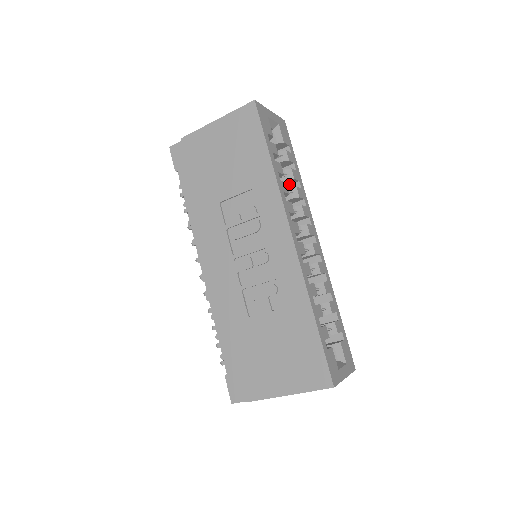
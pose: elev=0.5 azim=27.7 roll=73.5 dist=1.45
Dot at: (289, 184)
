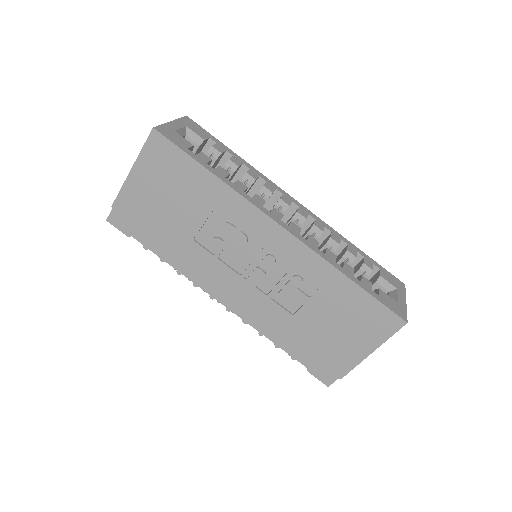
Dot at: (236, 172)
